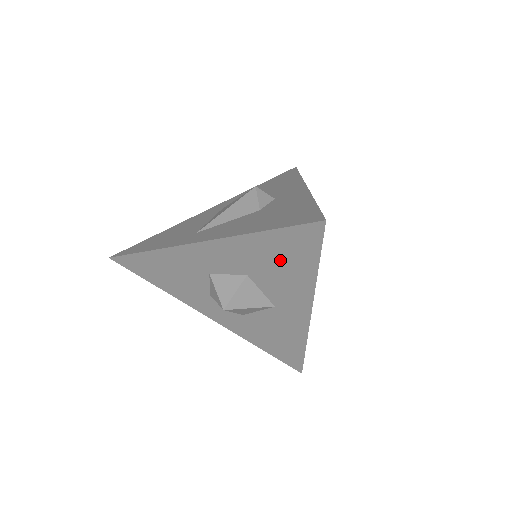
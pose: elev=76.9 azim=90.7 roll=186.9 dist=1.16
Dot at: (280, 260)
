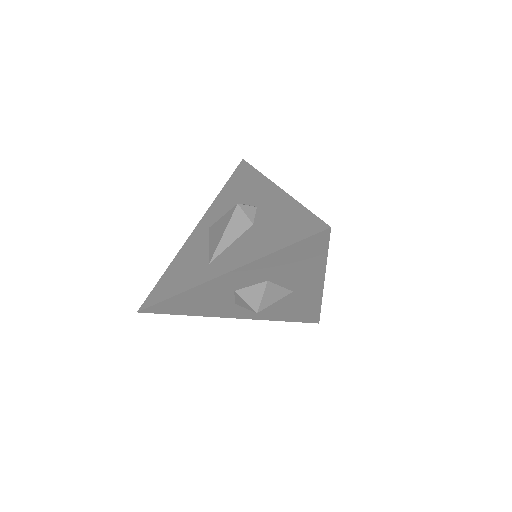
Dot at: (295, 262)
